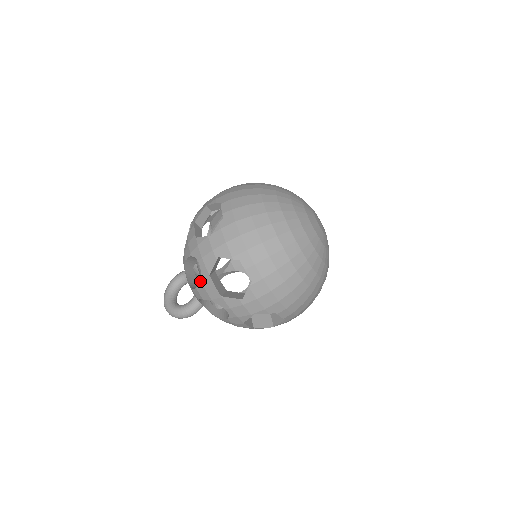
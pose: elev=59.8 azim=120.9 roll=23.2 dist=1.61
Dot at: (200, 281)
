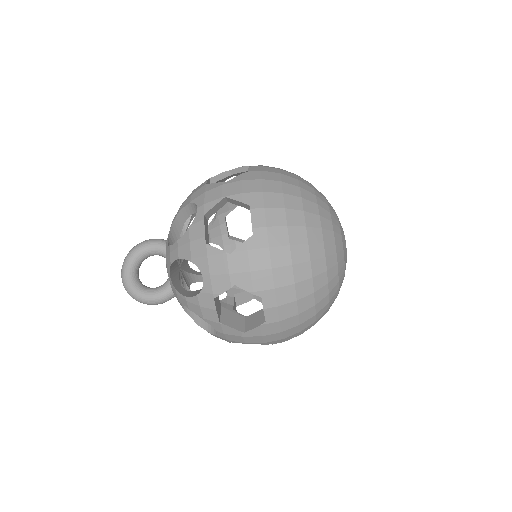
Dot at: (196, 296)
